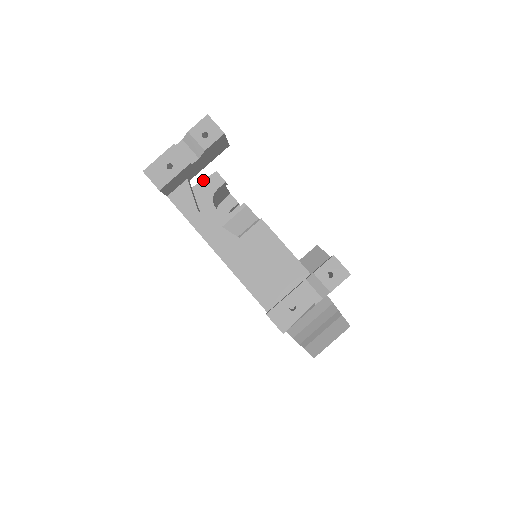
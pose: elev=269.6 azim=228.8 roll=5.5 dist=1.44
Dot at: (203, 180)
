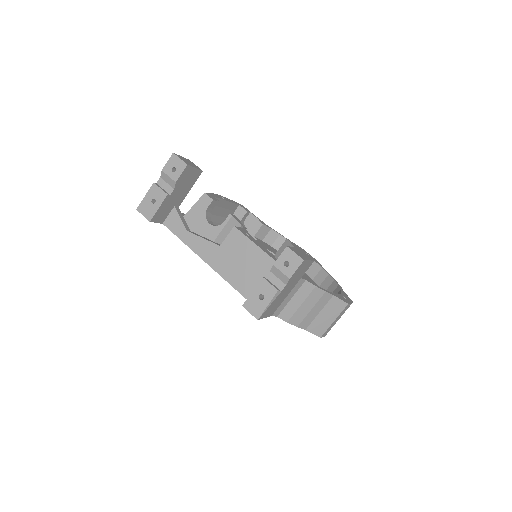
Dot at: (196, 203)
